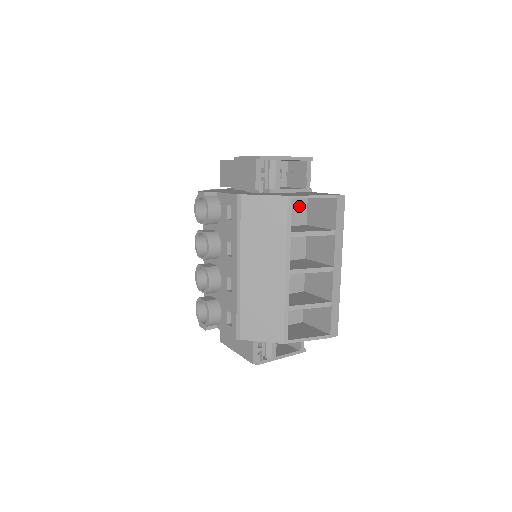
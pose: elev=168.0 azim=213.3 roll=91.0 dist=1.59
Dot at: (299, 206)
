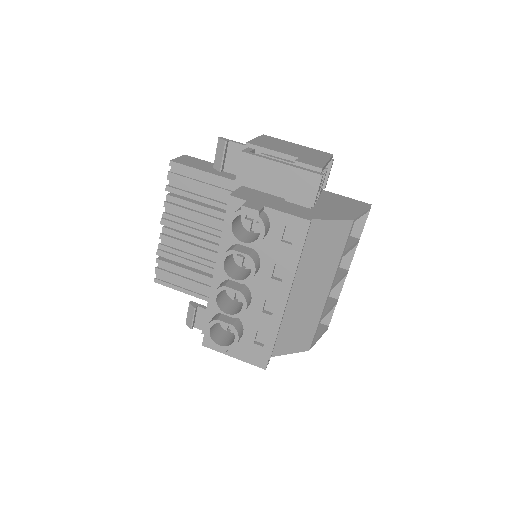
Dot at: occluded
